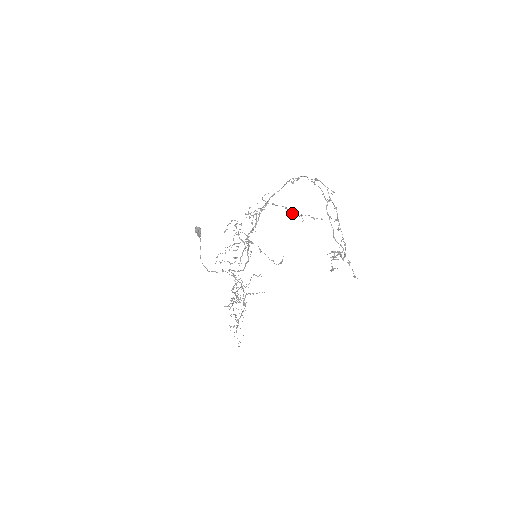
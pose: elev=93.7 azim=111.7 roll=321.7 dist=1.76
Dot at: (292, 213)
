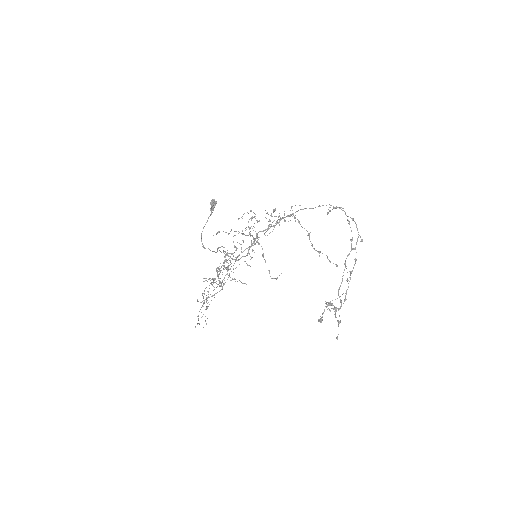
Dot at: (312, 245)
